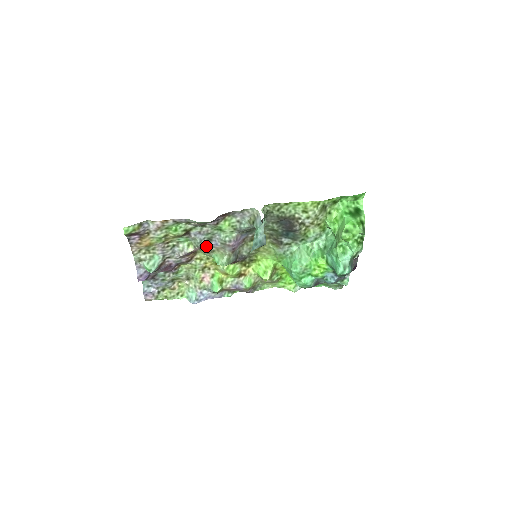
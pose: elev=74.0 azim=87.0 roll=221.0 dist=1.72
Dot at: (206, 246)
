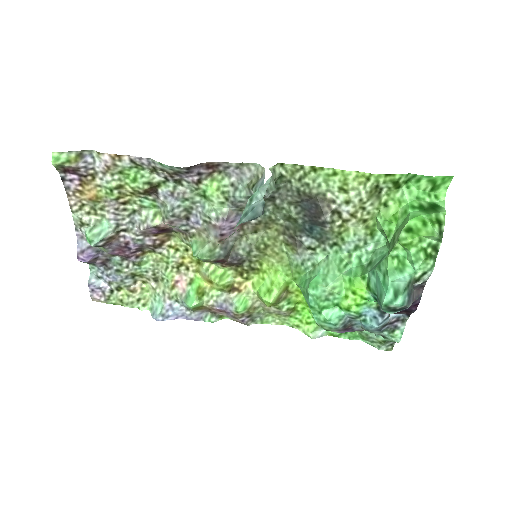
Dot at: (182, 222)
